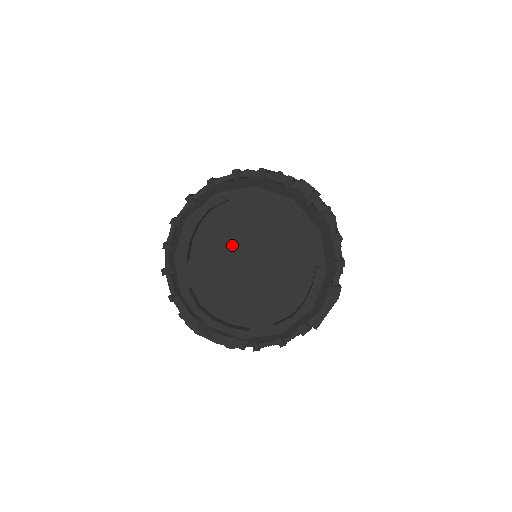
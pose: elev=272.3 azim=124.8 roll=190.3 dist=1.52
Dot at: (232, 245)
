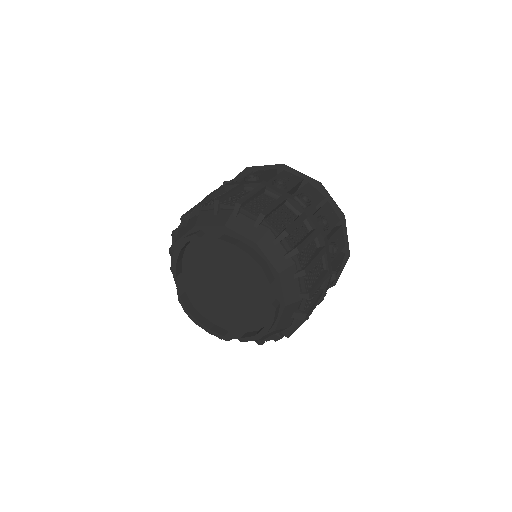
Dot at: (211, 269)
